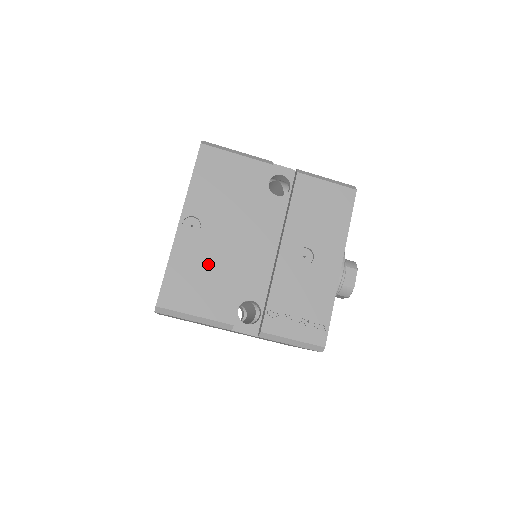
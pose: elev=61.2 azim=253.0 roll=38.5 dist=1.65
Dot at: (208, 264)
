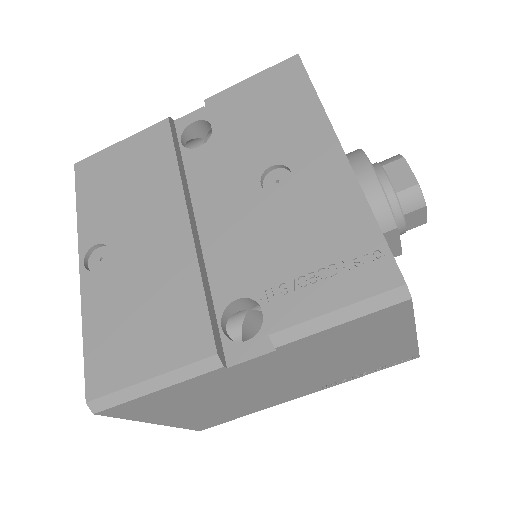
Dot at: (138, 290)
